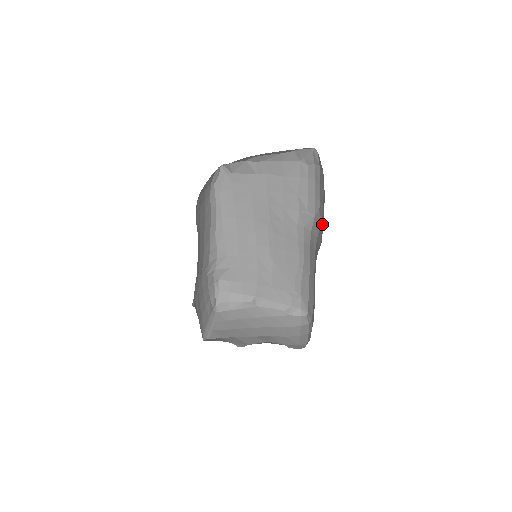
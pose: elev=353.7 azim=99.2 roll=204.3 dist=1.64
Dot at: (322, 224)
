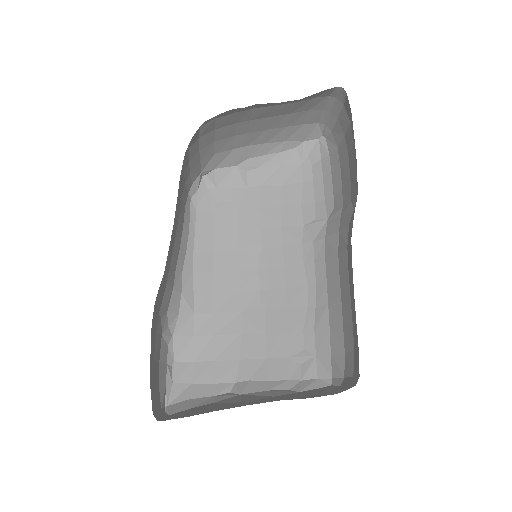
Dot at: (346, 201)
